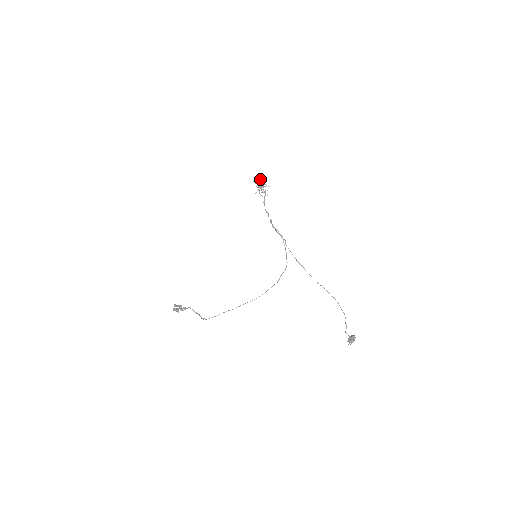
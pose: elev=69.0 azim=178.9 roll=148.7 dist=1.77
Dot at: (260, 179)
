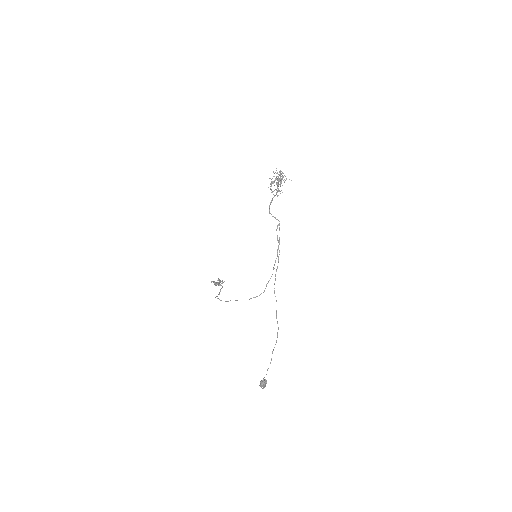
Dot at: (280, 176)
